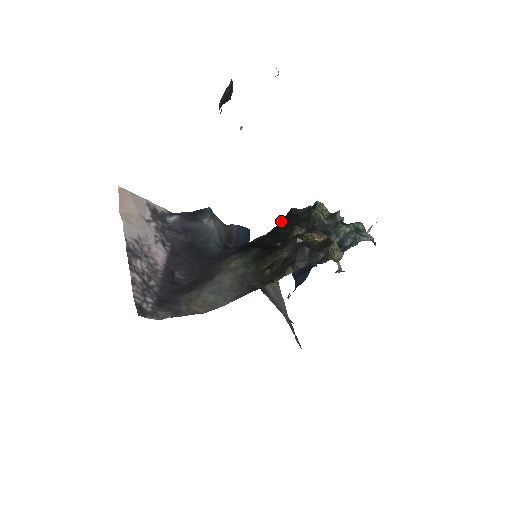
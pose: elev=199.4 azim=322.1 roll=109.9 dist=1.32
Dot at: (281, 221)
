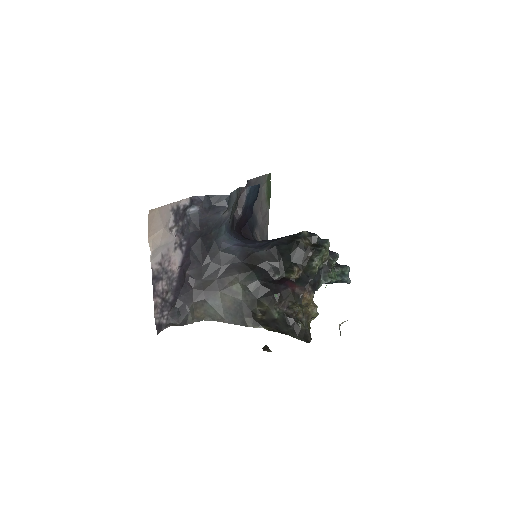
Dot at: (287, 245)
